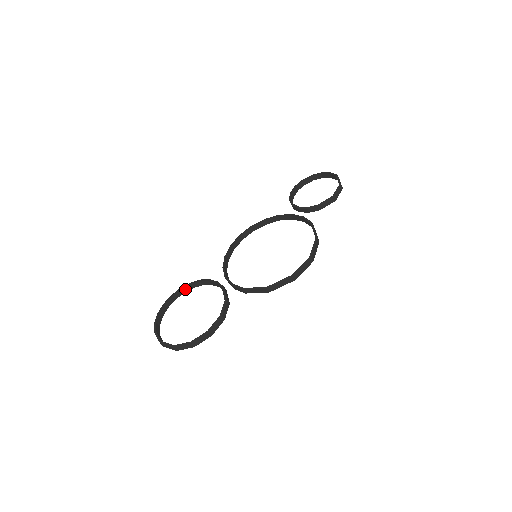
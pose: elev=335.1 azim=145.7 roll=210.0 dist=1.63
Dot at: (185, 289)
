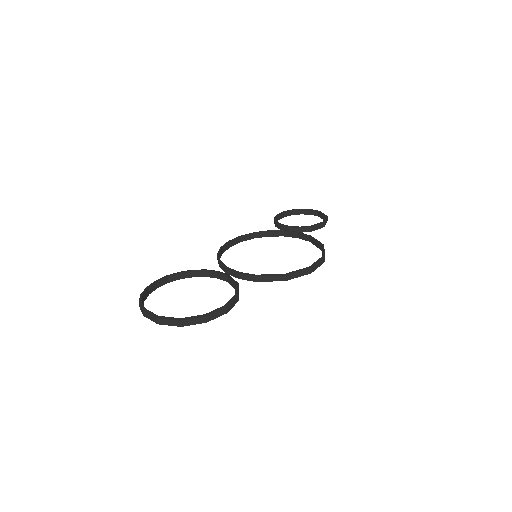
Dot at: (171, 278)
